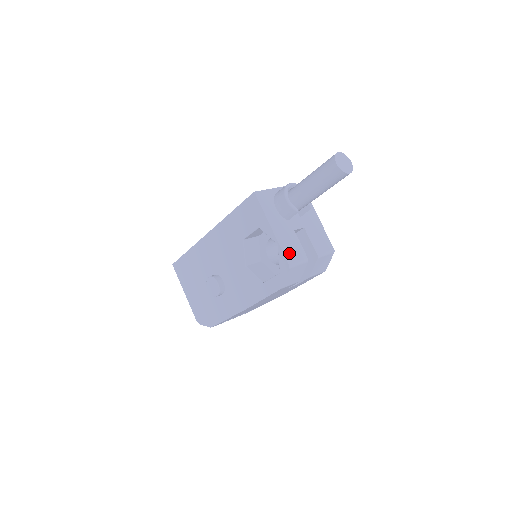
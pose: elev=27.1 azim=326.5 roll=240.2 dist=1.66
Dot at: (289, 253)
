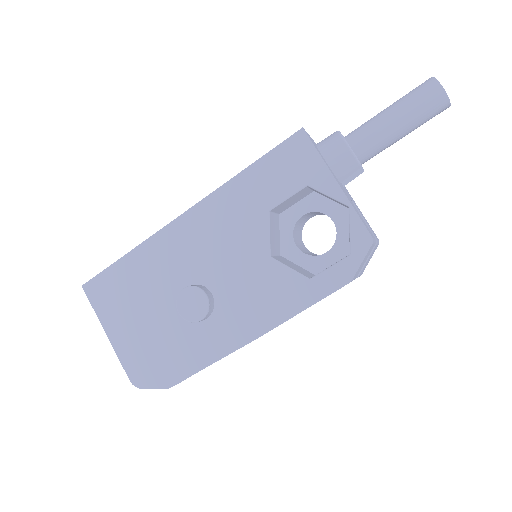
Dot at: (363, 222)
